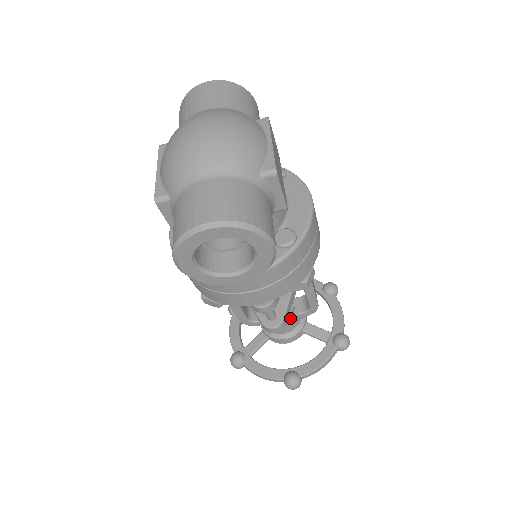
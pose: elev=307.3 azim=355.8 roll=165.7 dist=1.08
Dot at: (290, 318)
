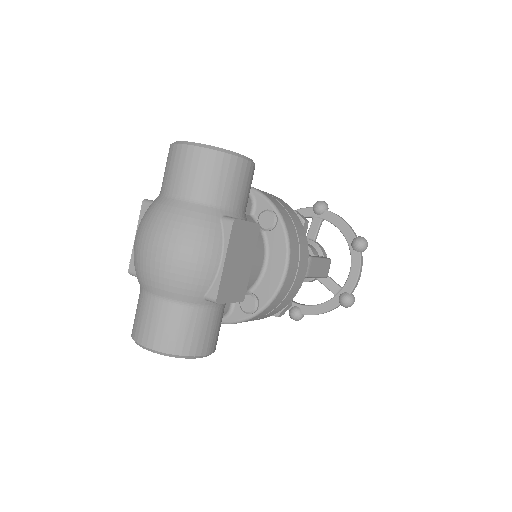
Dot at: occluded
